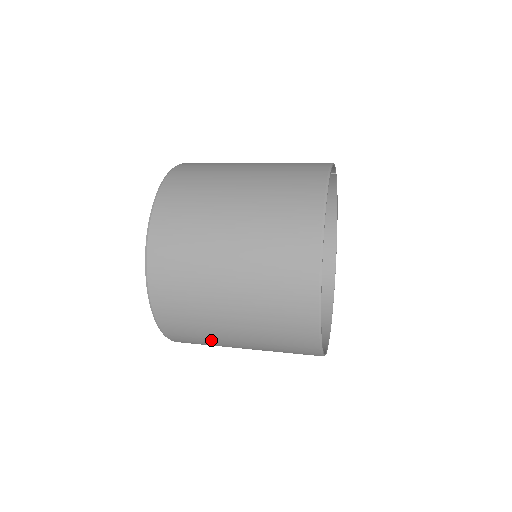
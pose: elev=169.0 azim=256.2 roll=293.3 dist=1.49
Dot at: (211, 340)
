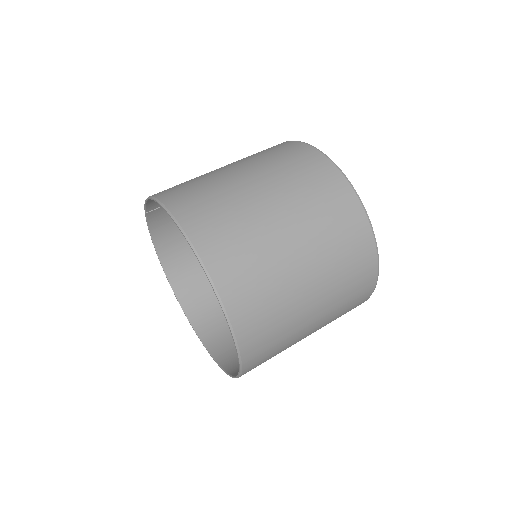
Dot at: (287, 340)
